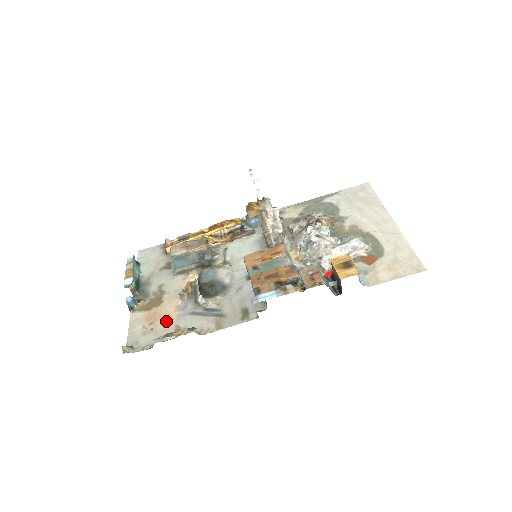
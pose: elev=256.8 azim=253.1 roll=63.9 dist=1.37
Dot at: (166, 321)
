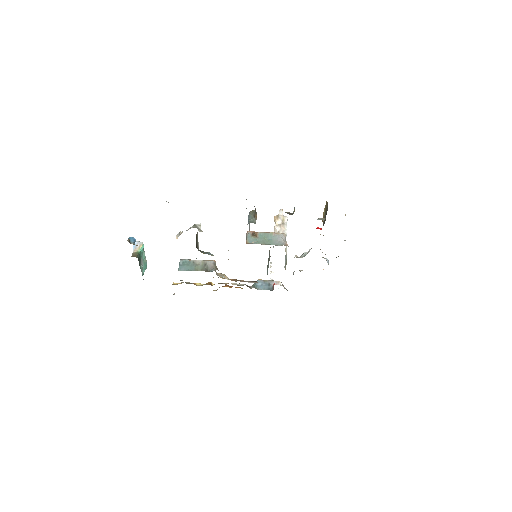
Dot at: occluded
